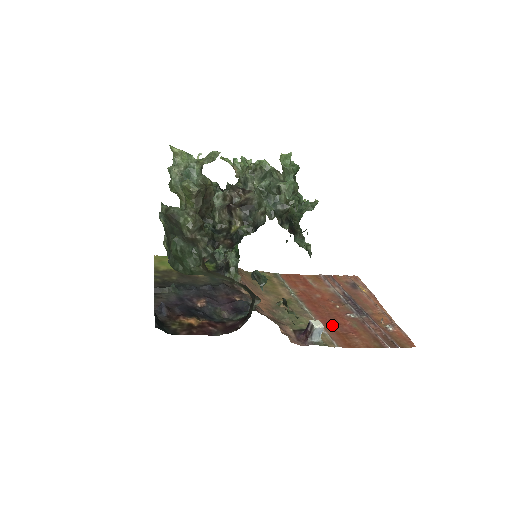
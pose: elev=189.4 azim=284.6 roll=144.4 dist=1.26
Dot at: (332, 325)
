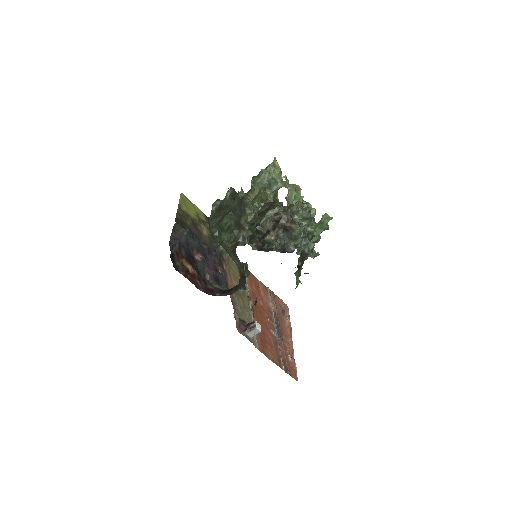
Dot at: occluded
